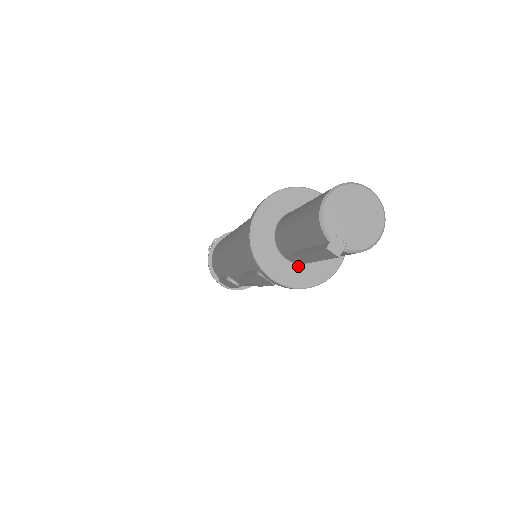
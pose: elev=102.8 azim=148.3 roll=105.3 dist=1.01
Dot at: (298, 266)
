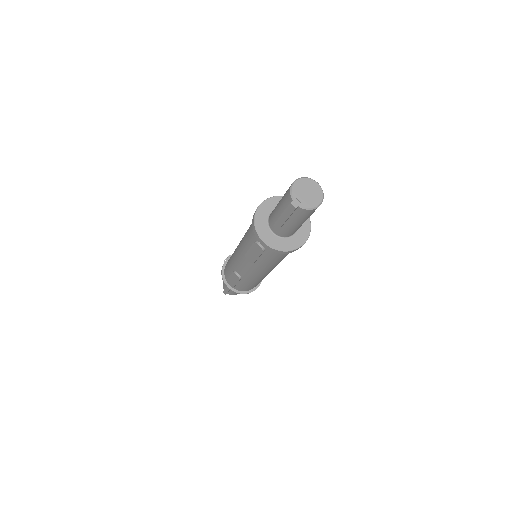
Dot at: (279, 238)
